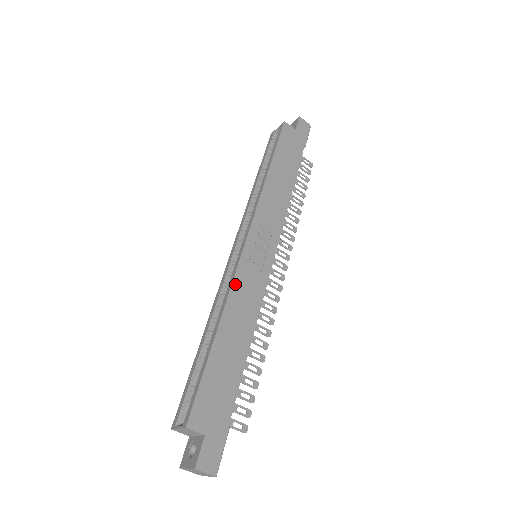
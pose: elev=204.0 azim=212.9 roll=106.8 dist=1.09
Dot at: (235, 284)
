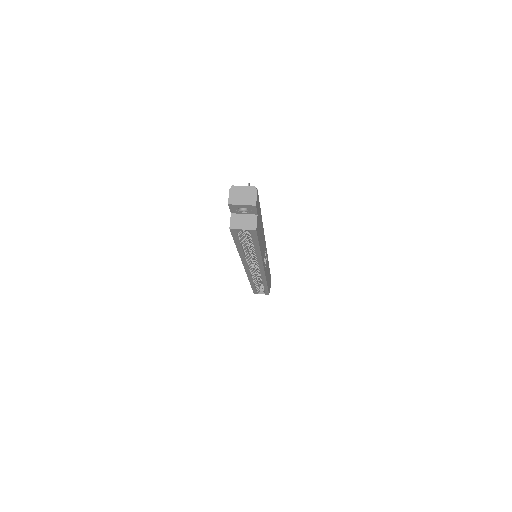
Dot at: (266, 277)
